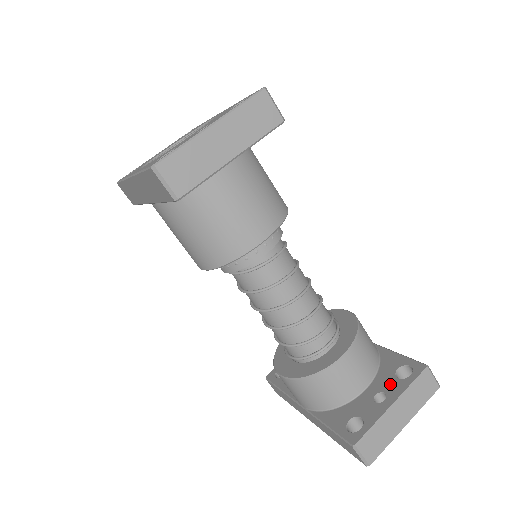
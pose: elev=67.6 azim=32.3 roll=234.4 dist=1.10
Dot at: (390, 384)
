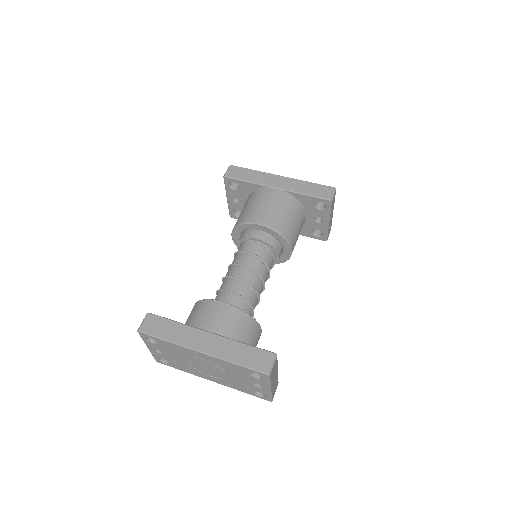
Dot at: occluded
